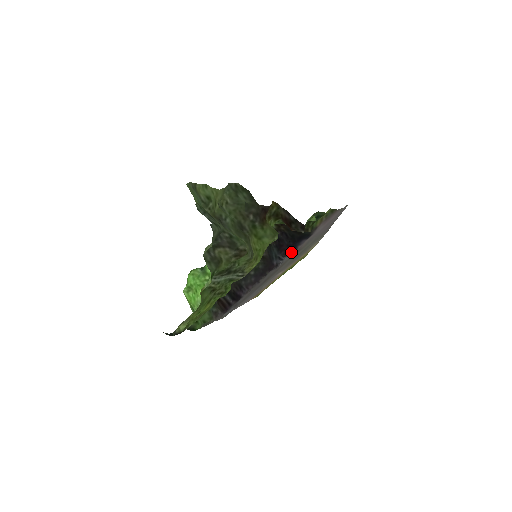
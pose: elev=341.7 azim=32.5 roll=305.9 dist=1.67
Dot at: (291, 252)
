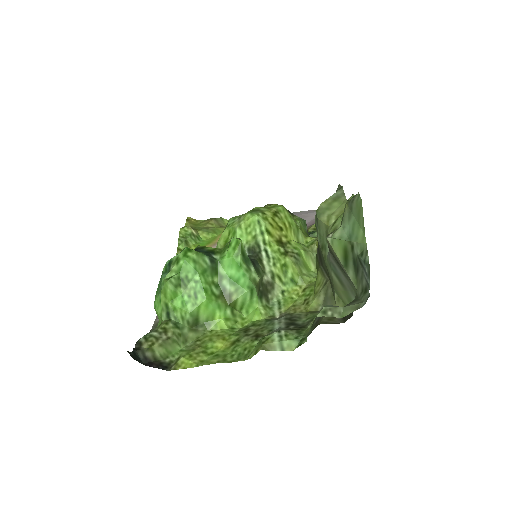
Dot at: occluded
